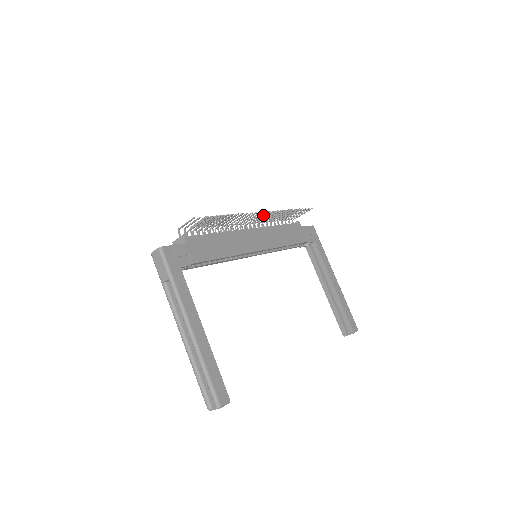
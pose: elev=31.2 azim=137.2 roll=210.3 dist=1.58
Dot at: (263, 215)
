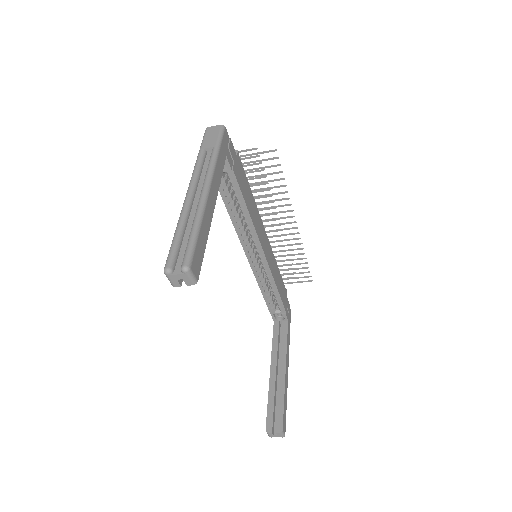
Dot at: (287, 228)
